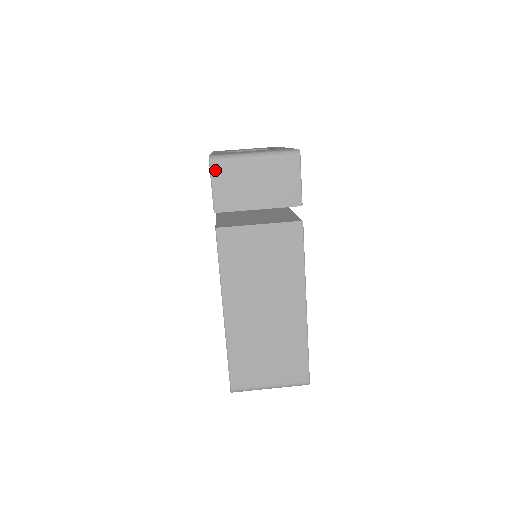
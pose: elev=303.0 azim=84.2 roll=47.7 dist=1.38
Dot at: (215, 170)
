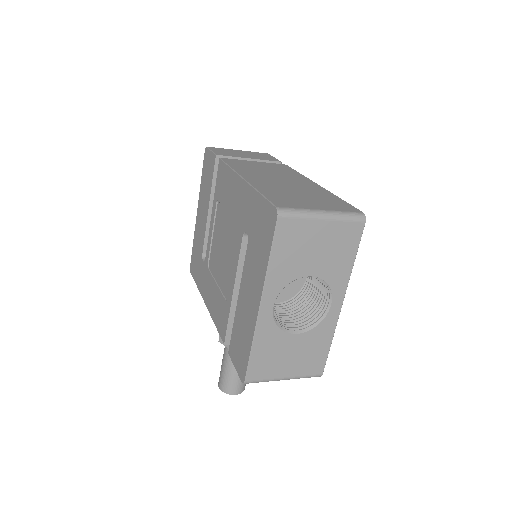
Dot at: (212, 148)
